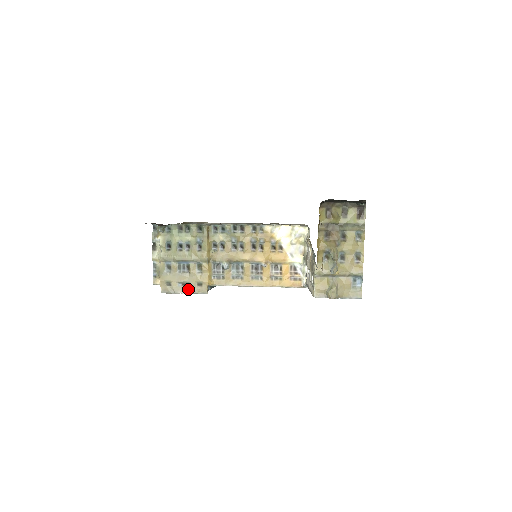
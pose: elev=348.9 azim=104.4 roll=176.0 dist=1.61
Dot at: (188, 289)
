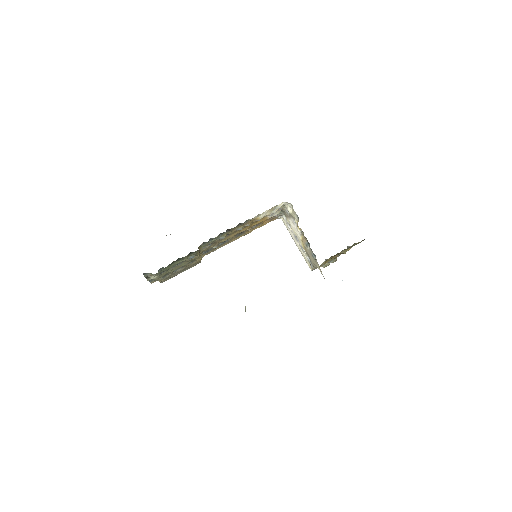
Dot at: (184, 270)
